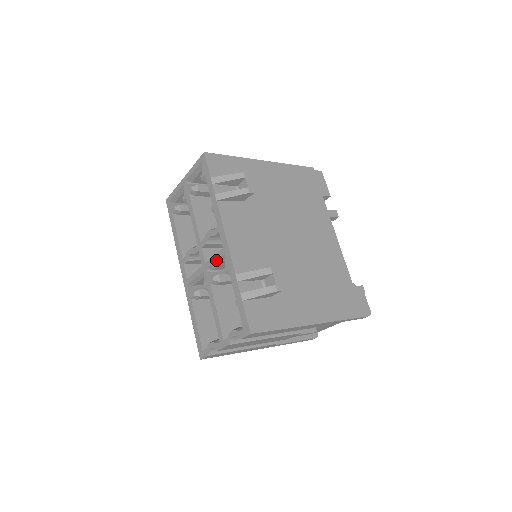
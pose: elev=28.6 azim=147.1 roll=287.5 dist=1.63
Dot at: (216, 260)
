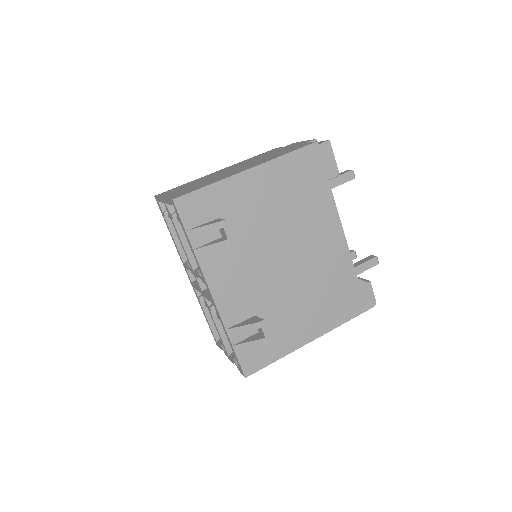
Dot at: occluded
